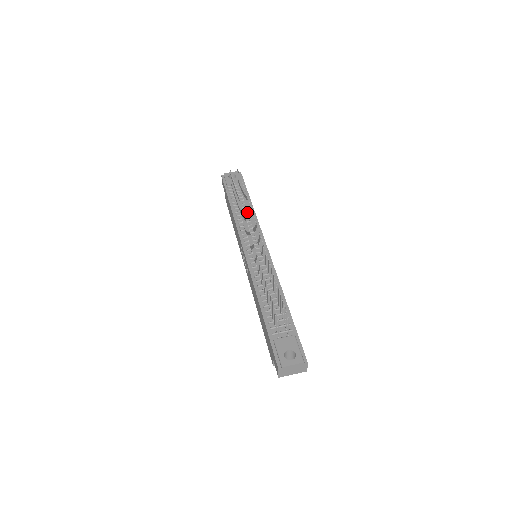
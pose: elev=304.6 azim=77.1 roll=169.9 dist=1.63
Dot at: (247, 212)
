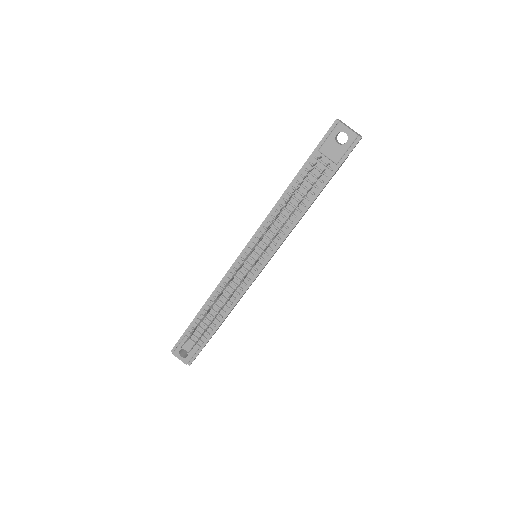
Dot at: (294, 210)
